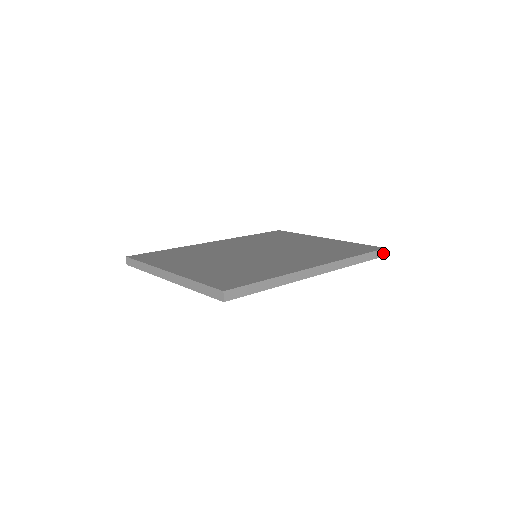
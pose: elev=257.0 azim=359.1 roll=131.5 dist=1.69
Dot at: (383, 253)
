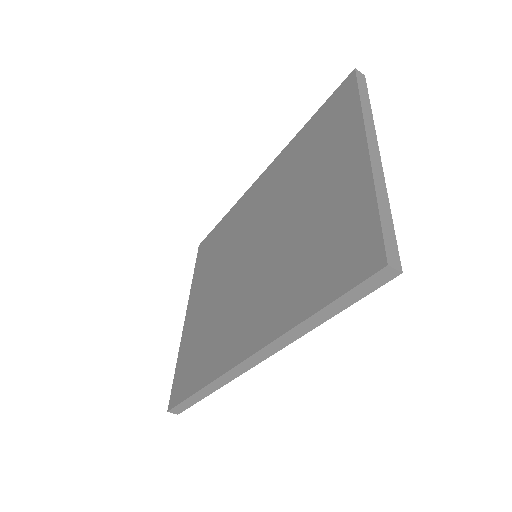
Dot at: (387, 274)
